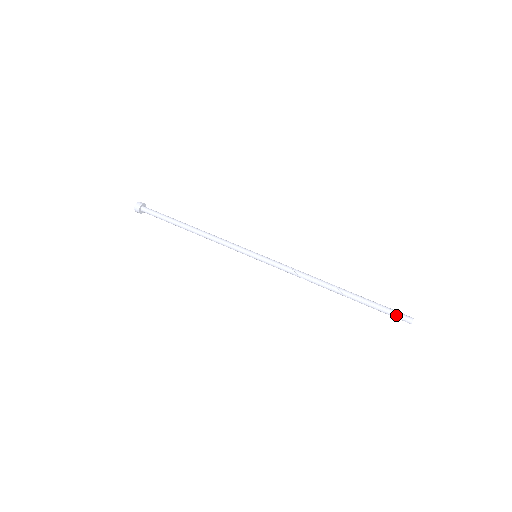
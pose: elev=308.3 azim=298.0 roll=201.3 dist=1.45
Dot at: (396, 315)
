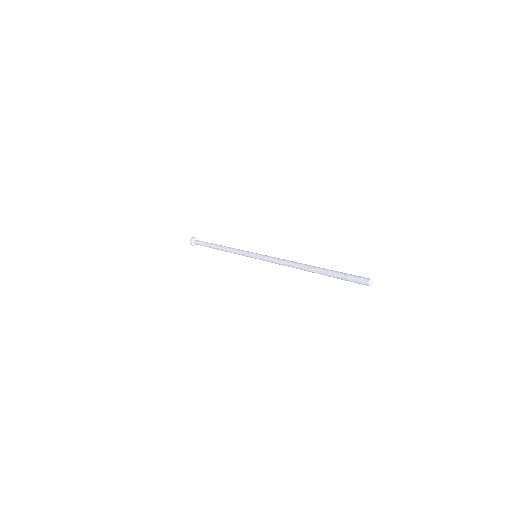
Dot at: (354, 280)
